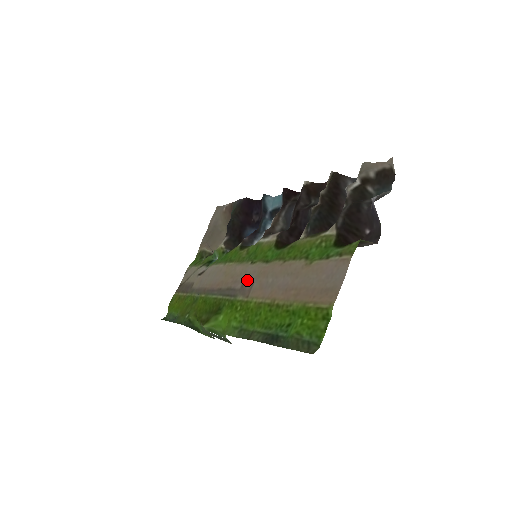
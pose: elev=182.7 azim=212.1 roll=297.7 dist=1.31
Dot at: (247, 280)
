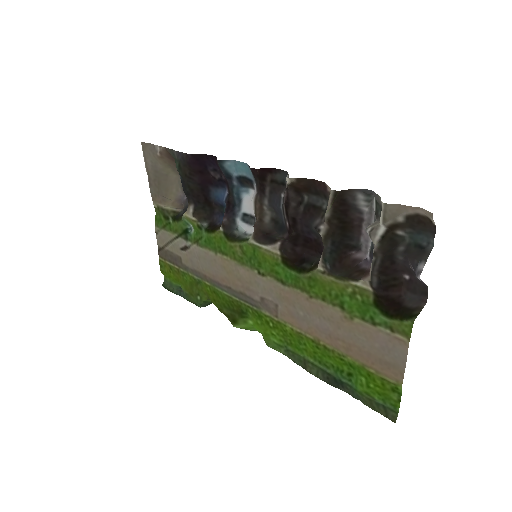
Dot at: (266, 297)
